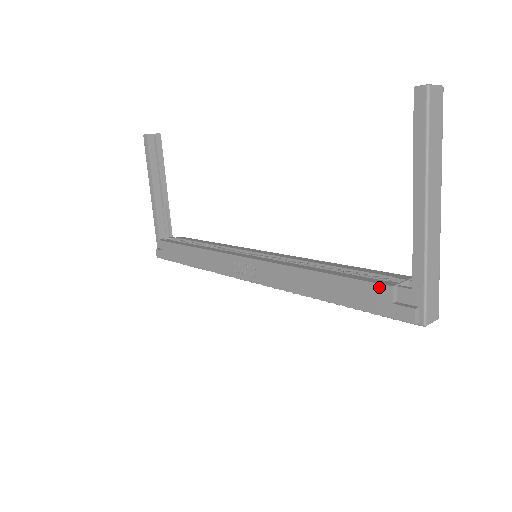
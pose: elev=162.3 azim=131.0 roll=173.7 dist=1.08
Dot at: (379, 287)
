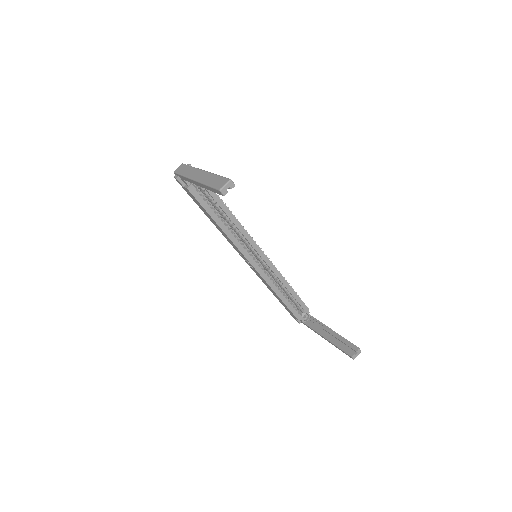
Dot at: (295, 317)
